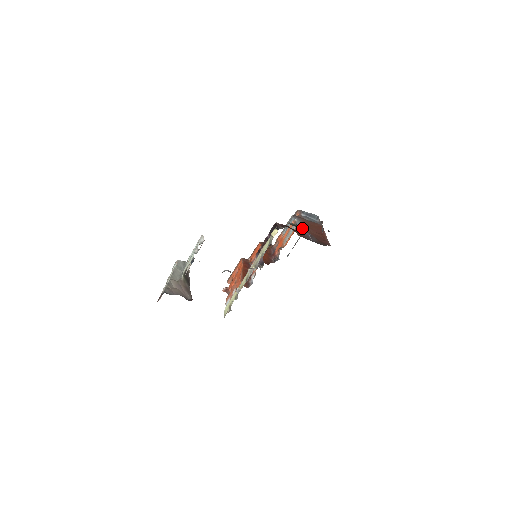
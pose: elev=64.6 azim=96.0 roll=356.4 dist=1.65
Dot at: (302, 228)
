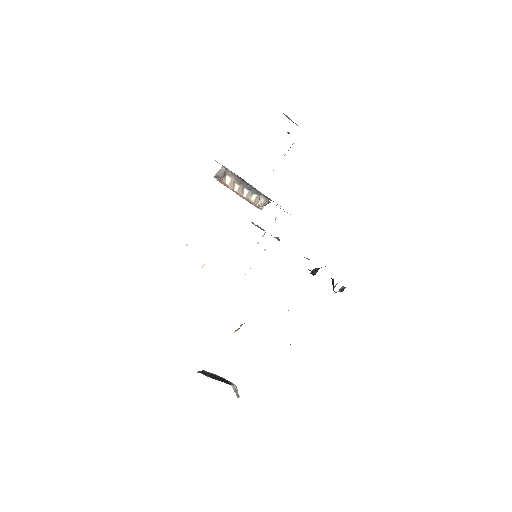
Dot at: occluded
